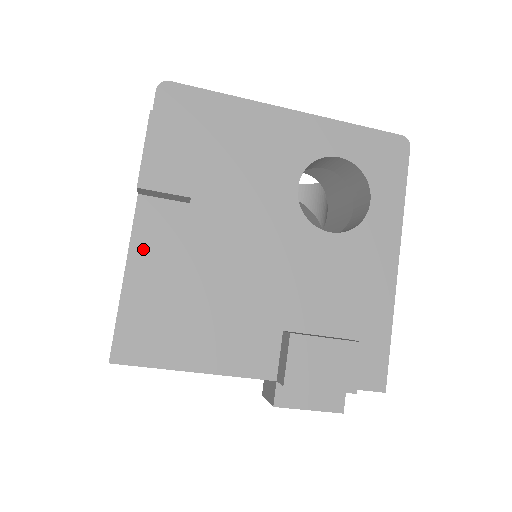
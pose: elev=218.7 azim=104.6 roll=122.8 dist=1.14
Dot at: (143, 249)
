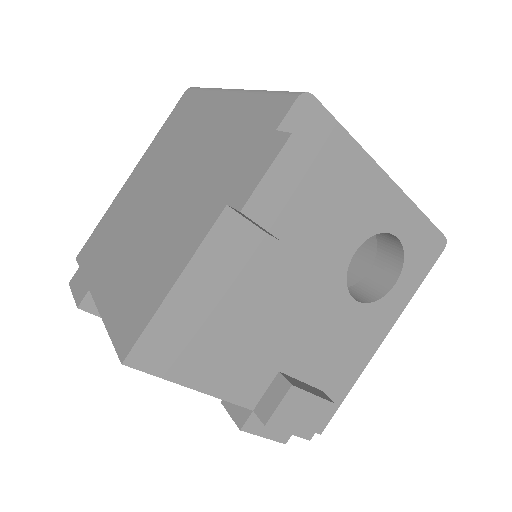
Dot at: (205, 263)
